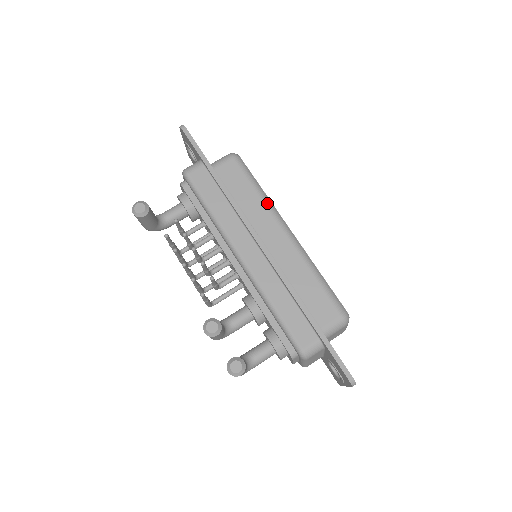
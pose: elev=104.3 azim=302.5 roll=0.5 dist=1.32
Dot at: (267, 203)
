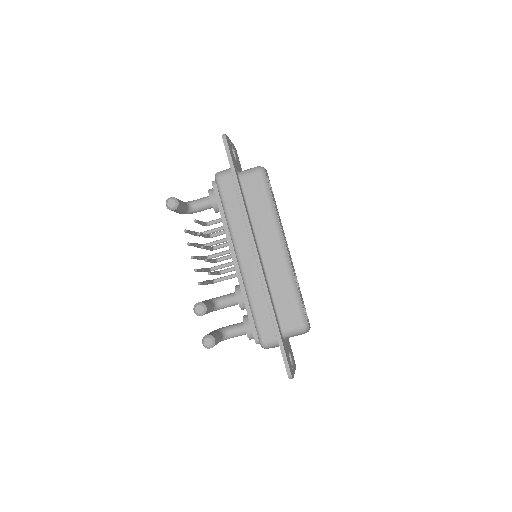
Dot at: (274, 219)
